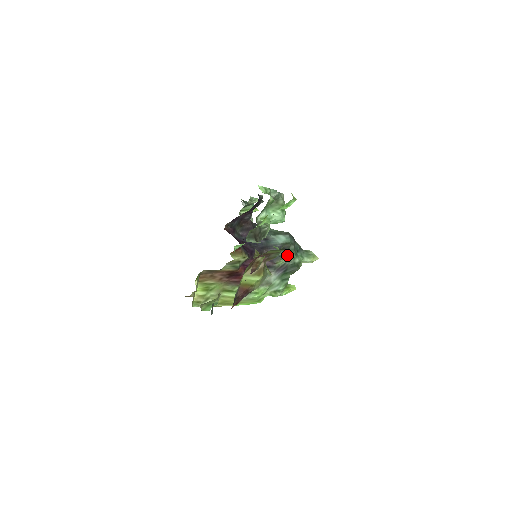
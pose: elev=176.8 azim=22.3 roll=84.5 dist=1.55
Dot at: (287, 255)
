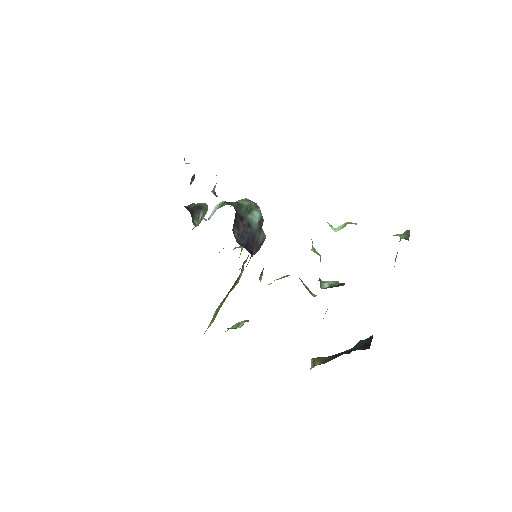
Dot at: occluded
